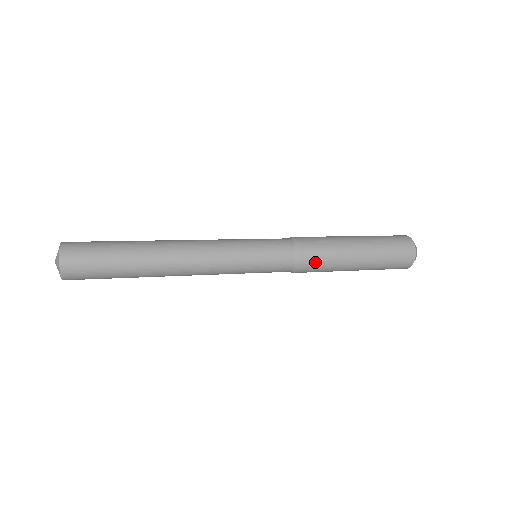
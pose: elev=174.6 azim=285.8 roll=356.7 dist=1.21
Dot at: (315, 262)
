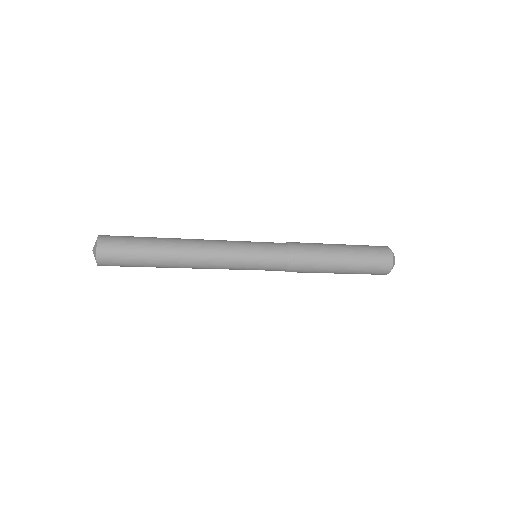
Dot at: (306, 257)
